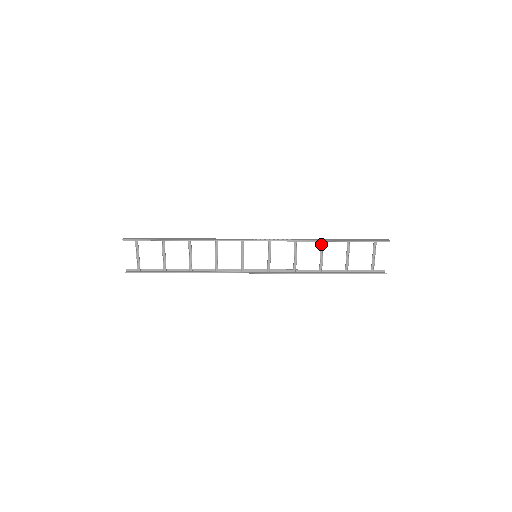
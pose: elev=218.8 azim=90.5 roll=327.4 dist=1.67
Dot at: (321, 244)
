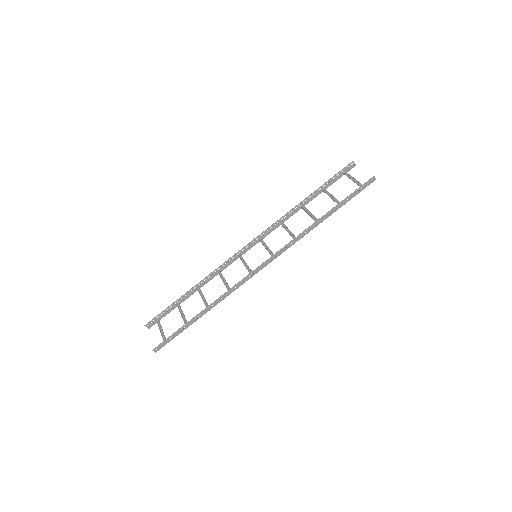
Dot at: (303, 209)
